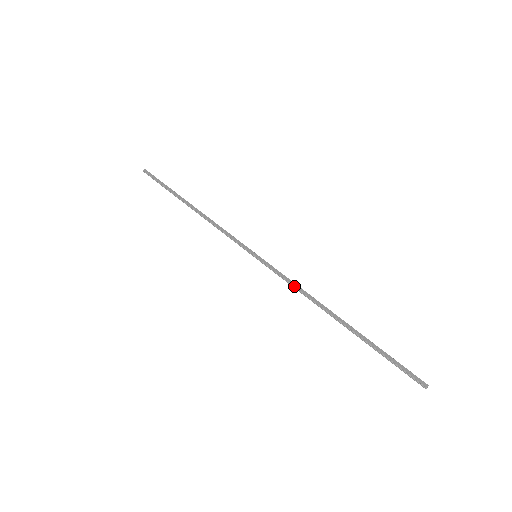
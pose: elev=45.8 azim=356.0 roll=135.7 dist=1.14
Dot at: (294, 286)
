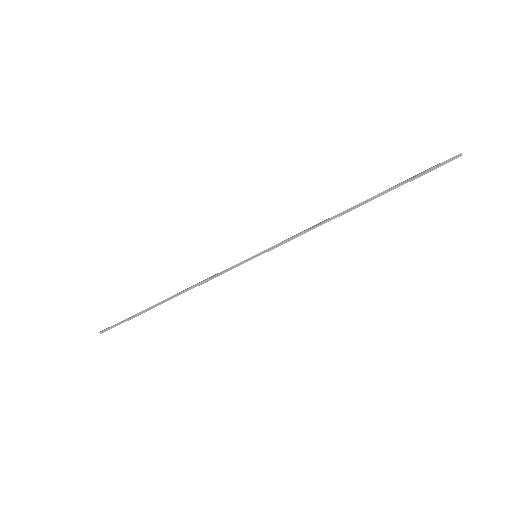
Dot at: (305, 230)
